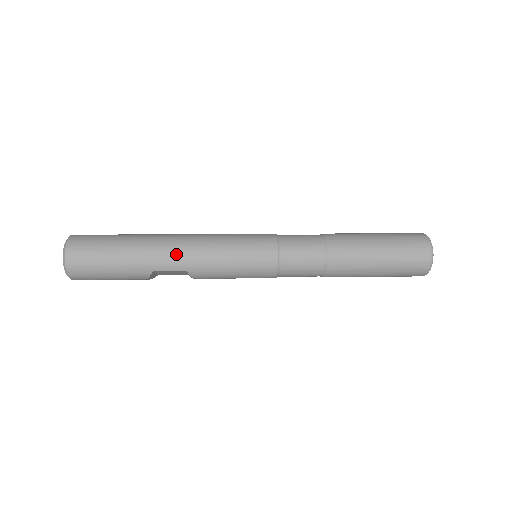
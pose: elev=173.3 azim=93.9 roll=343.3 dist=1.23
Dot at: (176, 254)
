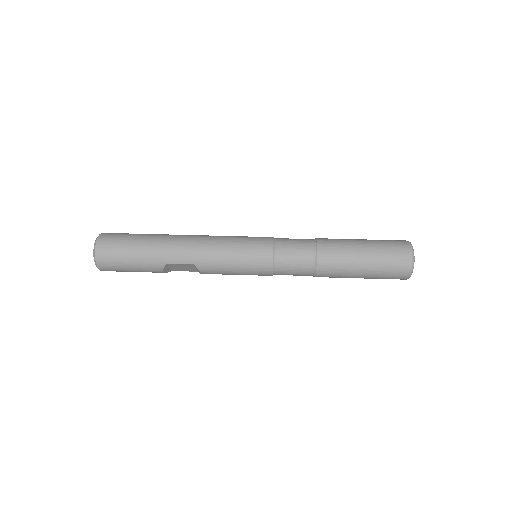
Dot at: (186, 249)
